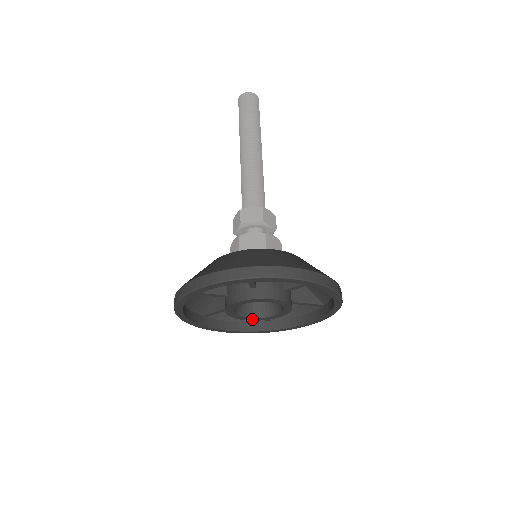
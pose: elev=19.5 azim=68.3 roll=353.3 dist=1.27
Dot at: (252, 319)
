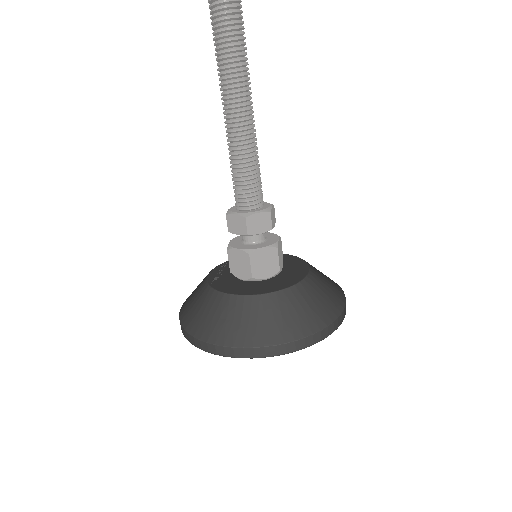
Dot at: occluded
